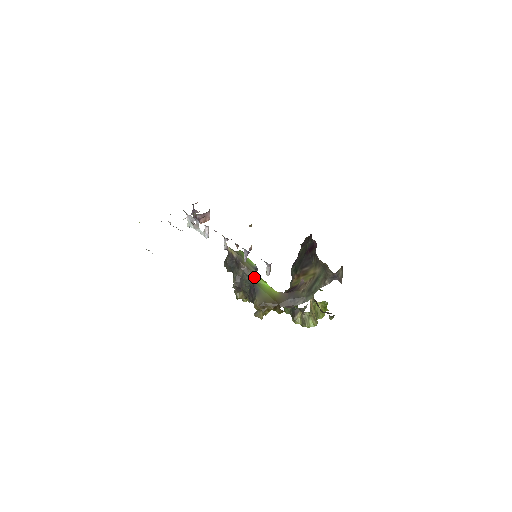
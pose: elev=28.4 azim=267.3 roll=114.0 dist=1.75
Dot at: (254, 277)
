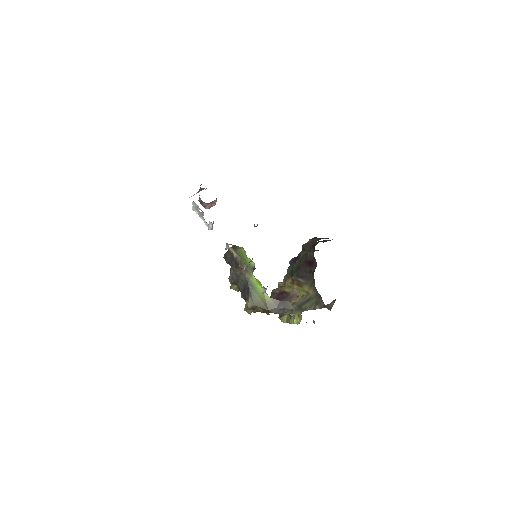
Dot at: (250, 279)
